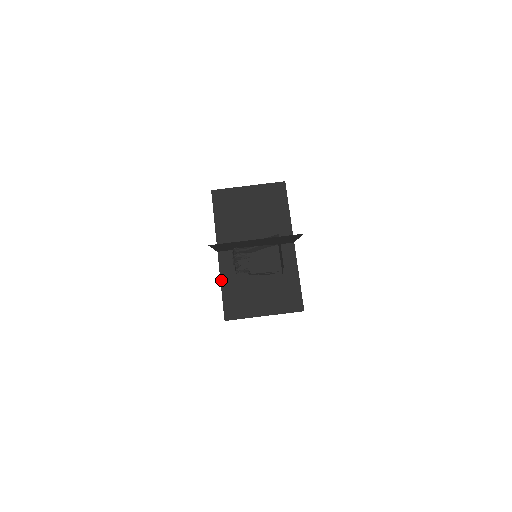
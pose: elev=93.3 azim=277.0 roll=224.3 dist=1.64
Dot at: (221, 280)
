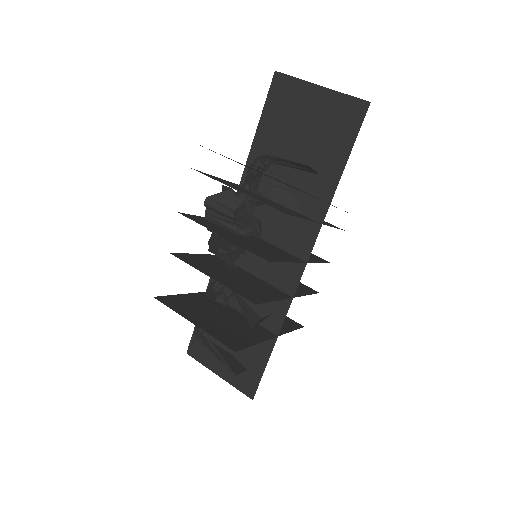
Dot at: (222, 179)
